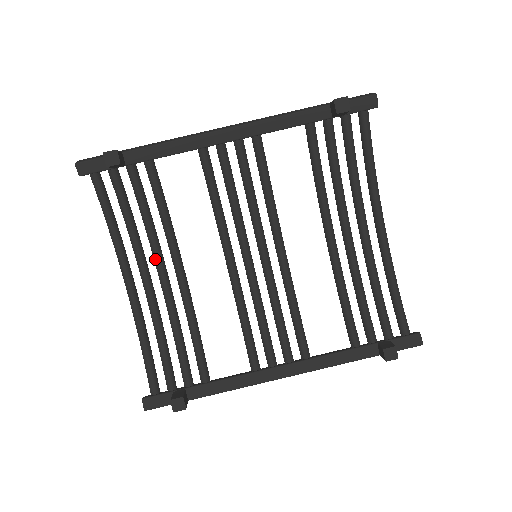
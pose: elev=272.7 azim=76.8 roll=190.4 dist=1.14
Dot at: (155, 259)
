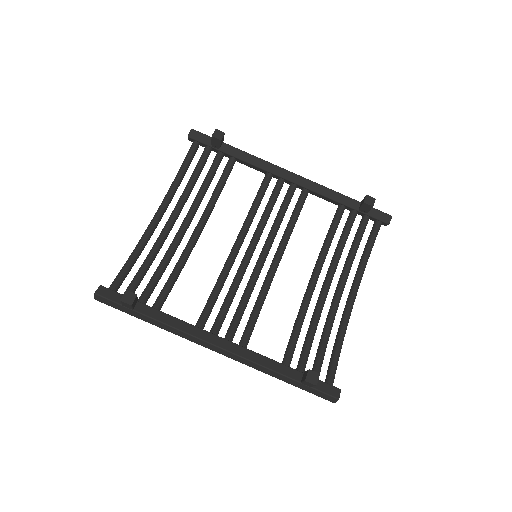
Dot at: (188, 213)
